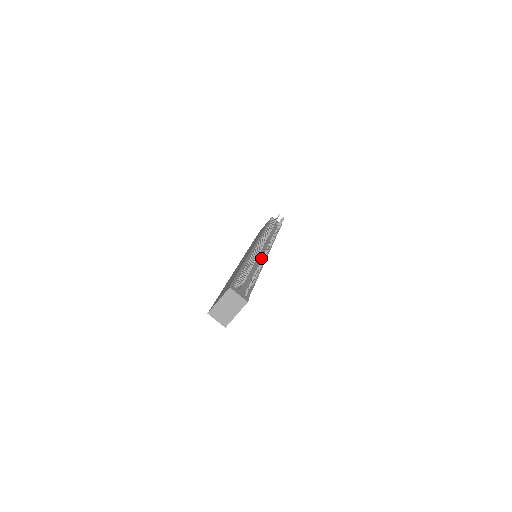
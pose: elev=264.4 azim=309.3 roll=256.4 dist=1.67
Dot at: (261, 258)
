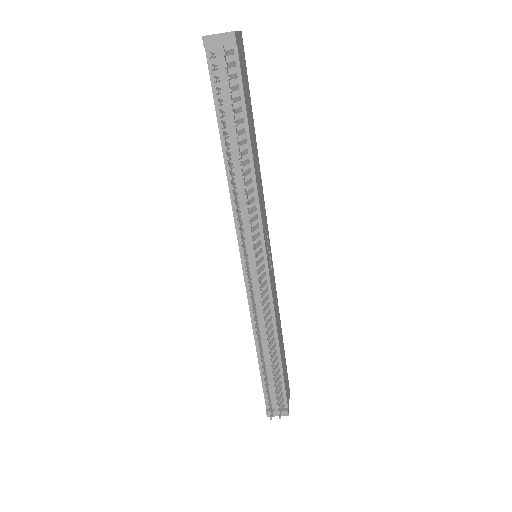
Dot at: (264, 296)
